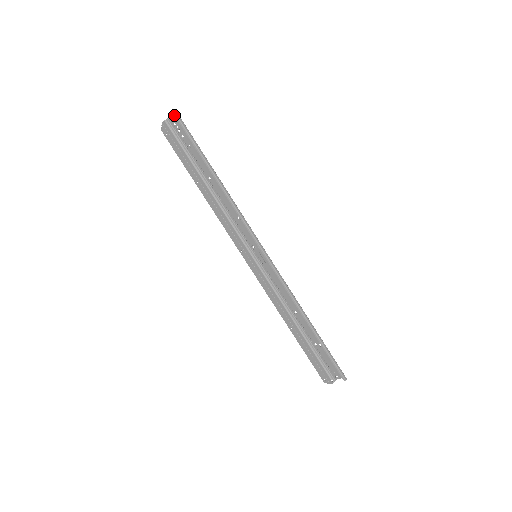
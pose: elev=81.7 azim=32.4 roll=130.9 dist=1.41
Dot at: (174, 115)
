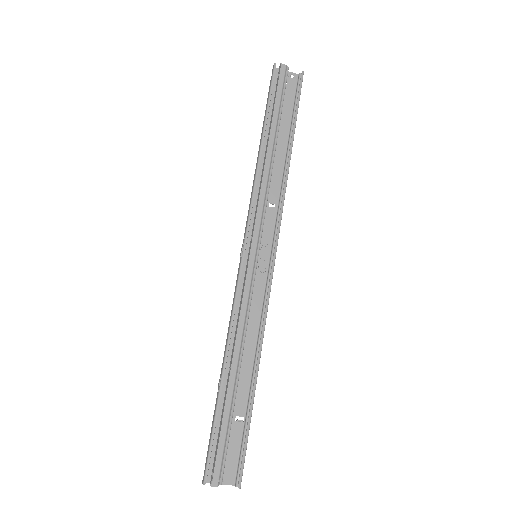
Dot at: (302, 73)
